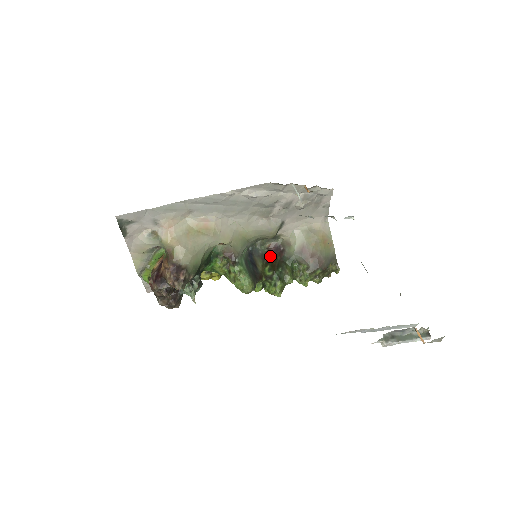
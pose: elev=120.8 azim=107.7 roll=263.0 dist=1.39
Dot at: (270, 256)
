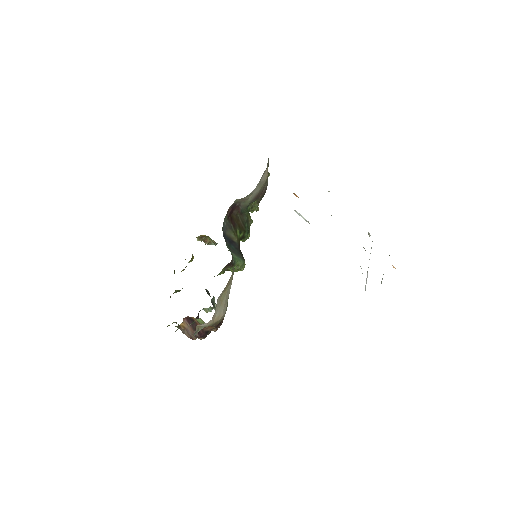
Dot at: (232, 219)
